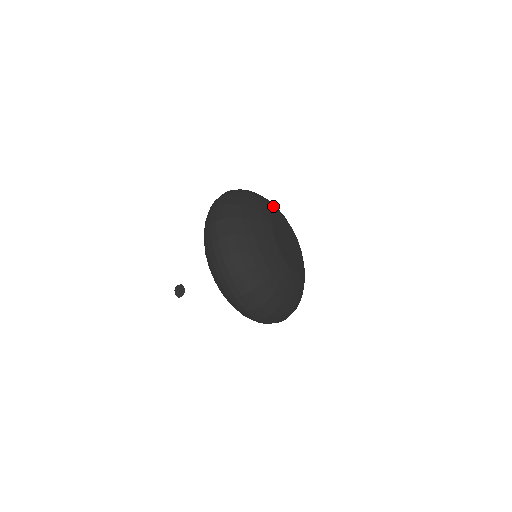
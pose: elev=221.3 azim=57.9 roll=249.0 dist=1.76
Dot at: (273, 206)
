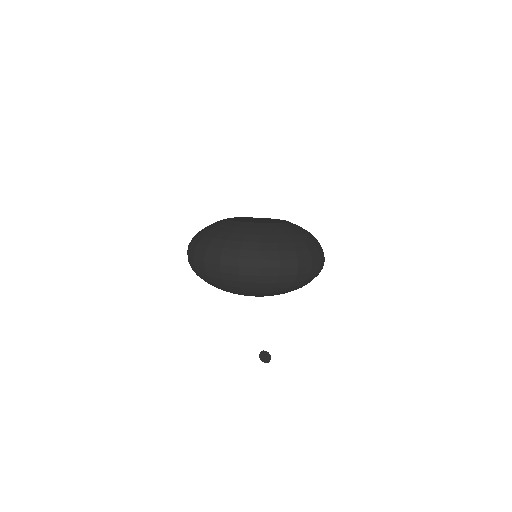
Dot at: occluded
